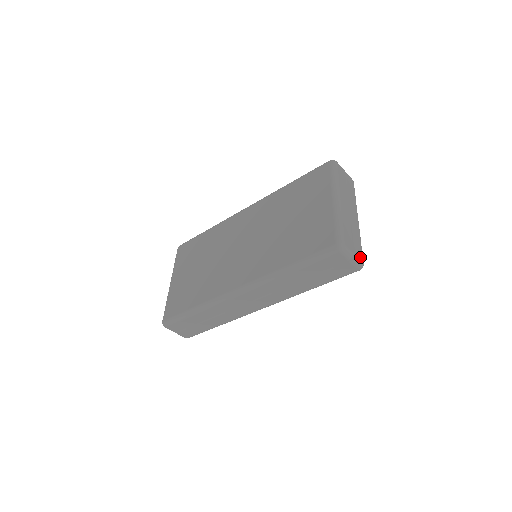
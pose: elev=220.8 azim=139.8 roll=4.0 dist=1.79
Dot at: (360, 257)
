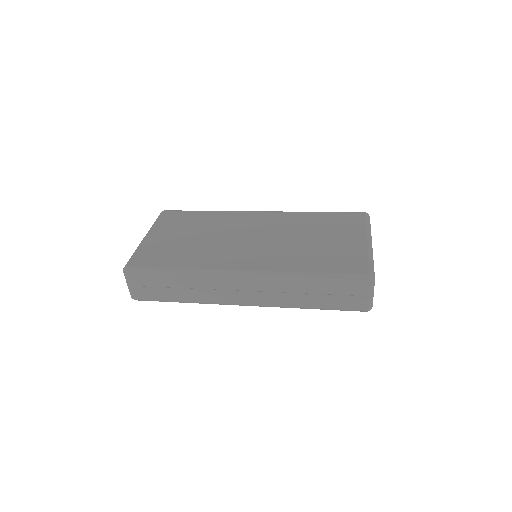
Dot at: occluded
